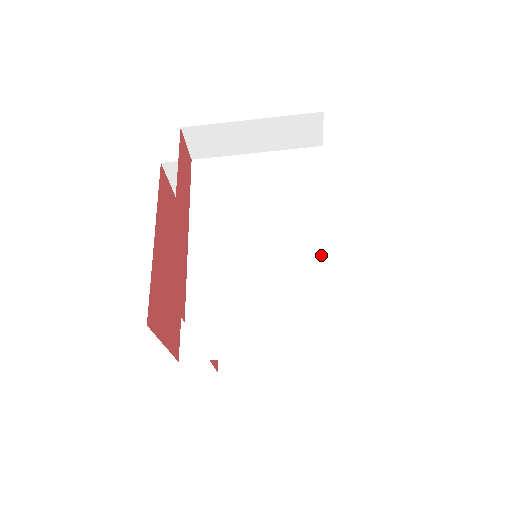
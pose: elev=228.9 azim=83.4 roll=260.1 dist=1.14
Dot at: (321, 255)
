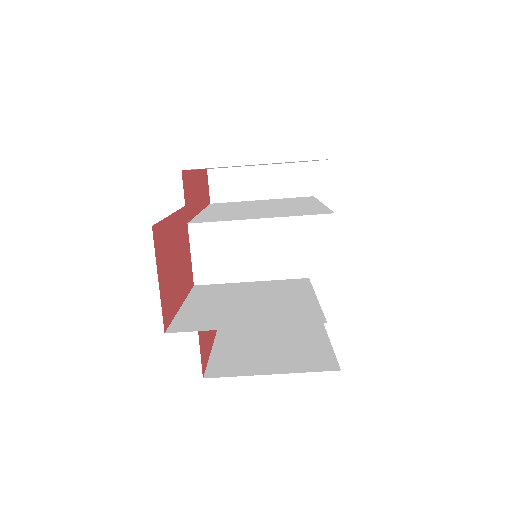
Dot at: (312, 208)
